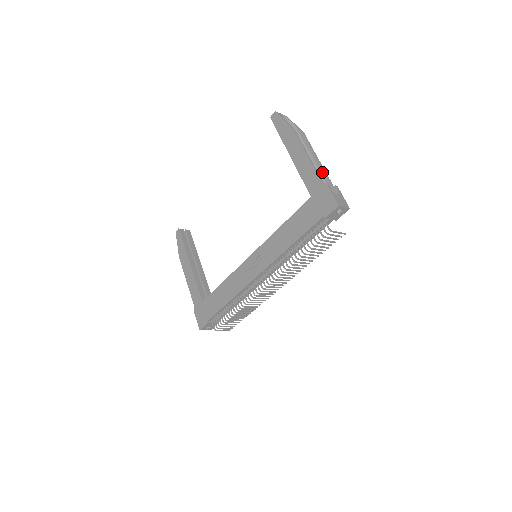
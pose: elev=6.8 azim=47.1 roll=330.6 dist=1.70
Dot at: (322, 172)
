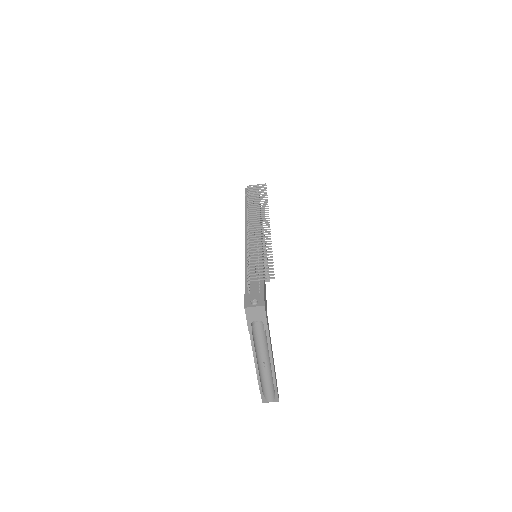
Dot at: occluded
